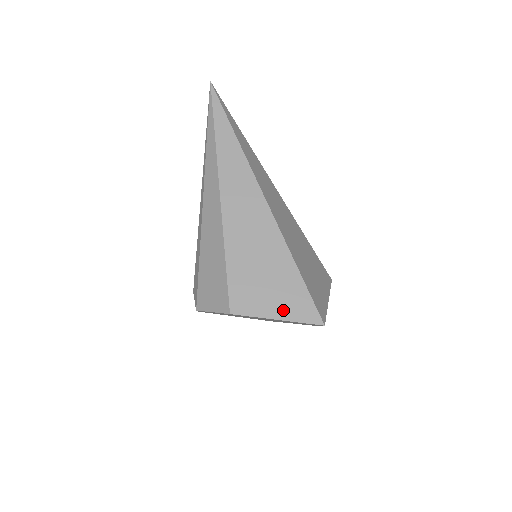
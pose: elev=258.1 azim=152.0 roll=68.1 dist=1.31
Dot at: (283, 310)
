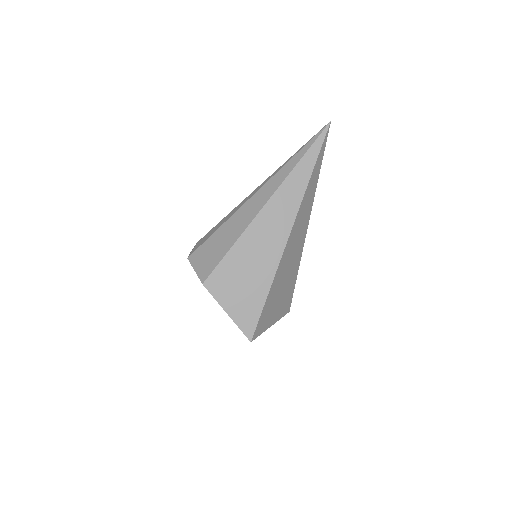
Dot at: (235, 311)
